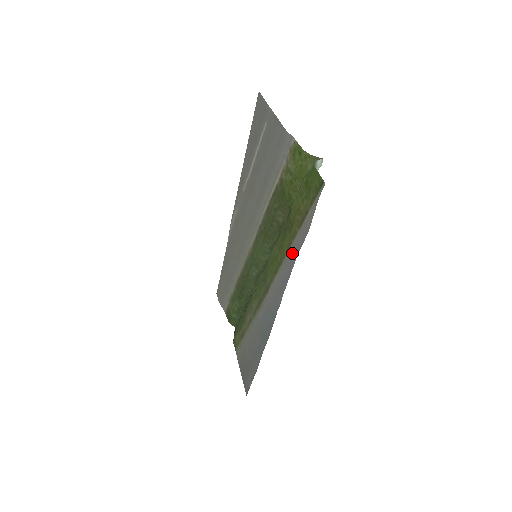
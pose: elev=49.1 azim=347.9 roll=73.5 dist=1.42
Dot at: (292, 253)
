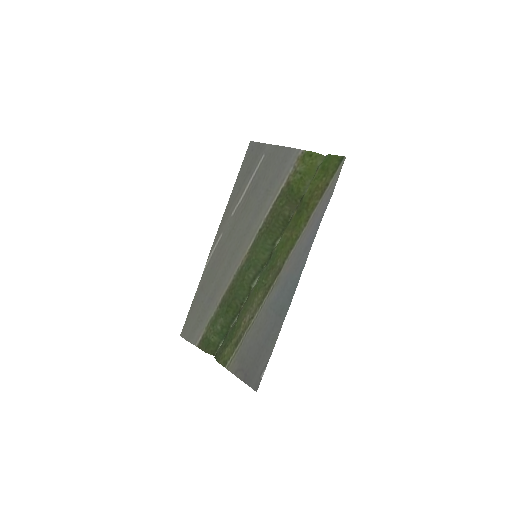
Dot at: (316, 217)
